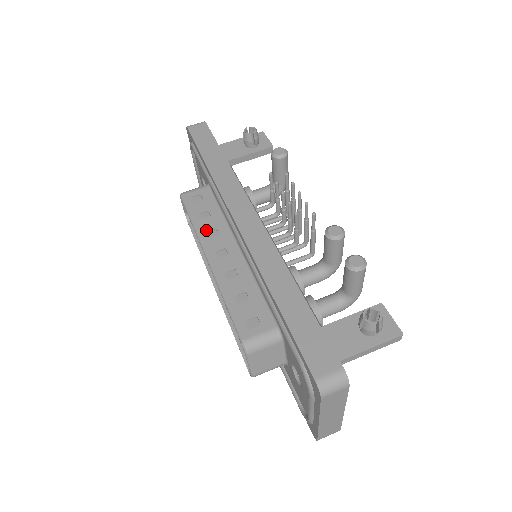
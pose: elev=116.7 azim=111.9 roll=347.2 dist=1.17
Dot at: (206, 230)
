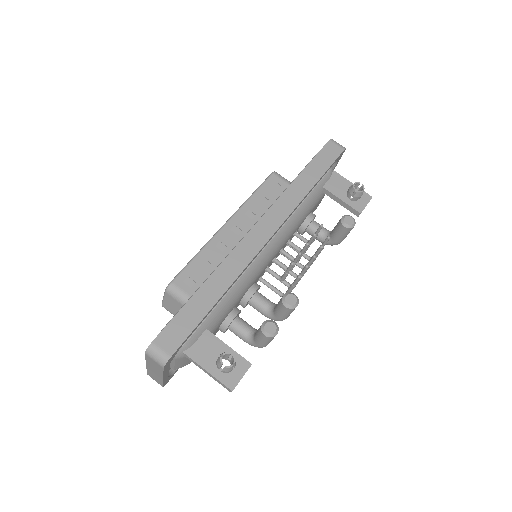
Dot at: (250, 208)
